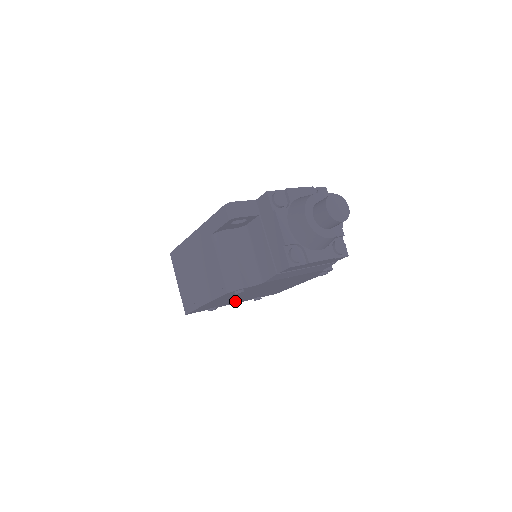
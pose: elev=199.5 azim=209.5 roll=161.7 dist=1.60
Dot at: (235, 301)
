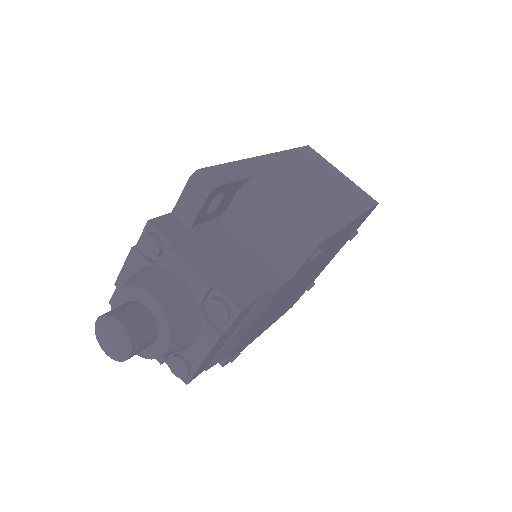
Dot at: (316, 274)
